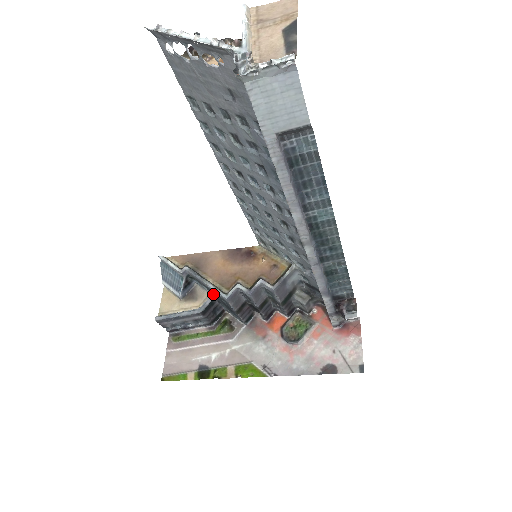
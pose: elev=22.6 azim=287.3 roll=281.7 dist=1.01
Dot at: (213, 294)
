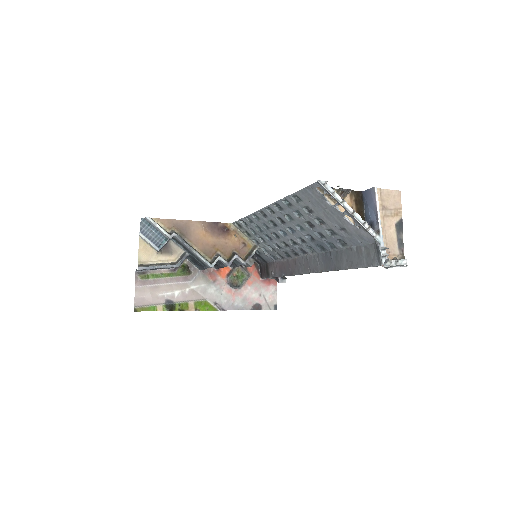
Dot at: (188, 253)
